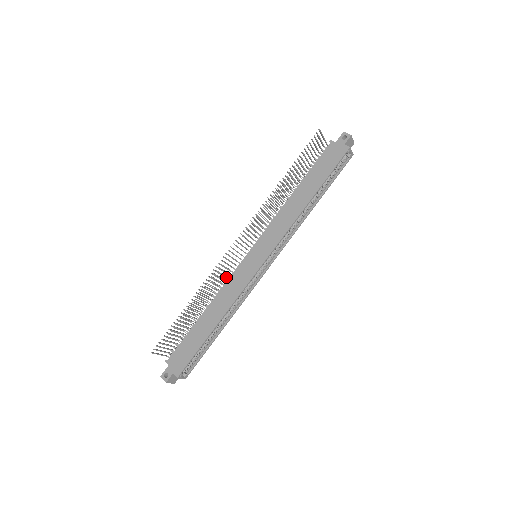
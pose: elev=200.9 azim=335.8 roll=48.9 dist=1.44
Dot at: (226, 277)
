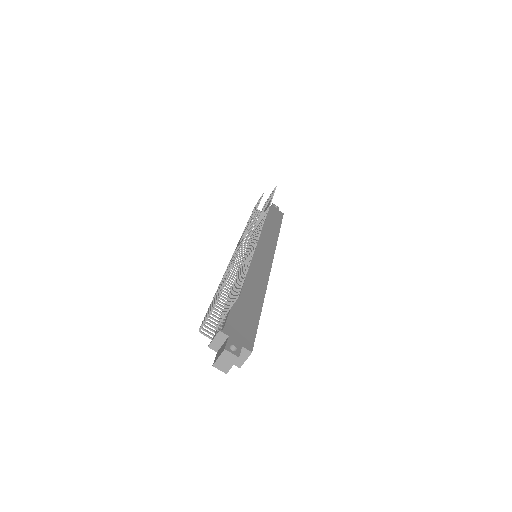
Dot at: (242, 261)
